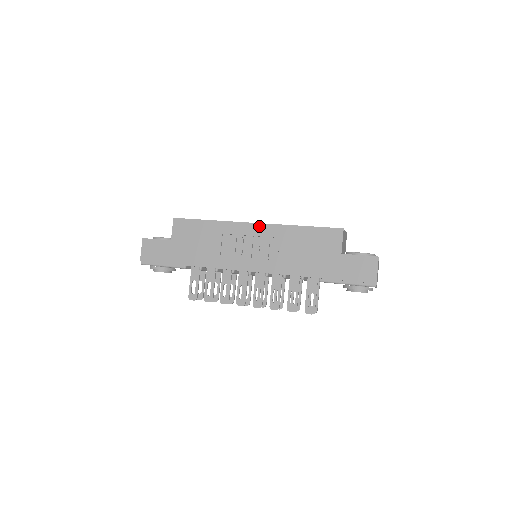
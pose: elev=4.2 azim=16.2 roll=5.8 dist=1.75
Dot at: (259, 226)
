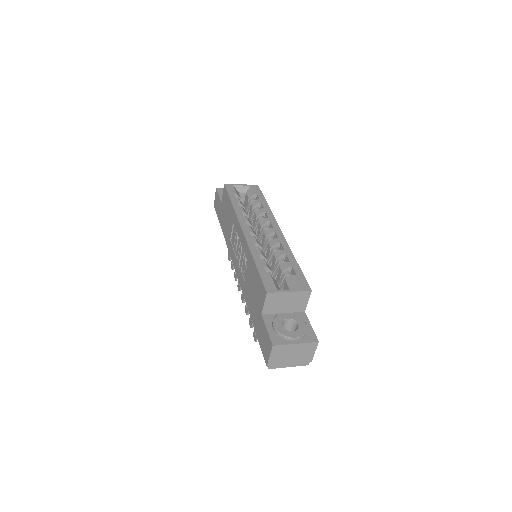
Dot at: (243, 236)
